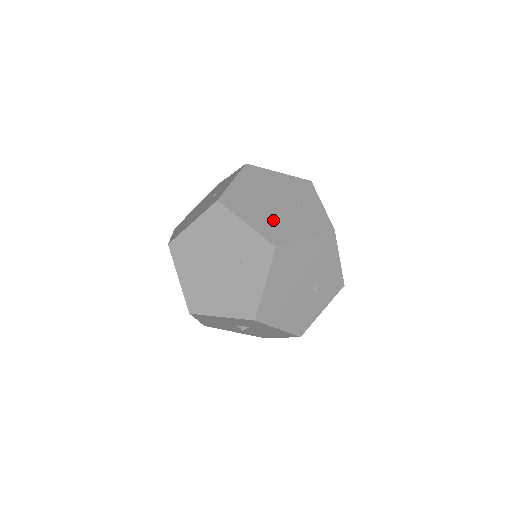
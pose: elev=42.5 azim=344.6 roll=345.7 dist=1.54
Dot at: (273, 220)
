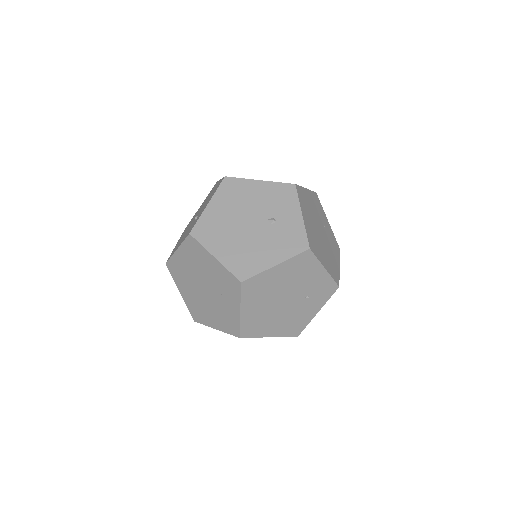
Dot at: (328, 256)
